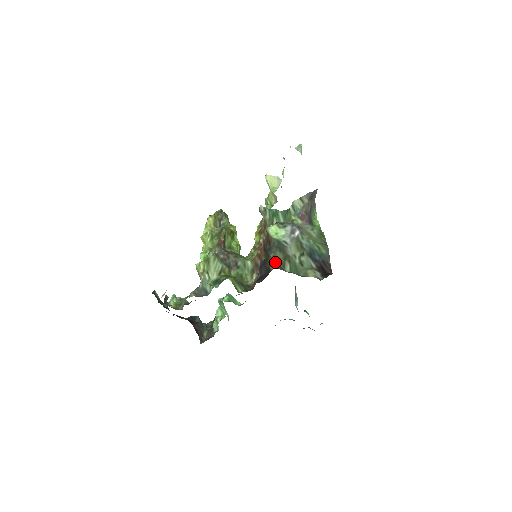
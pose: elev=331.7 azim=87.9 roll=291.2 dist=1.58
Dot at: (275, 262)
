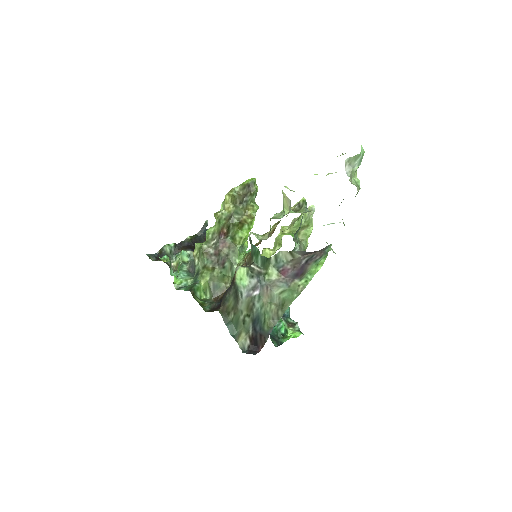
Dot at: (225, 305)
